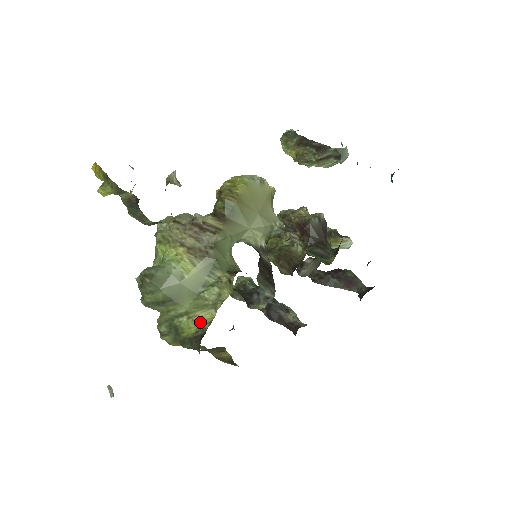
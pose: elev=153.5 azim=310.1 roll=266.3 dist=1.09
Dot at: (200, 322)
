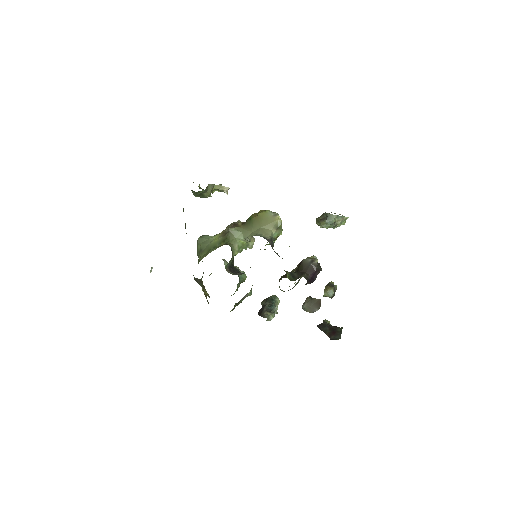
Dot at: occluded
